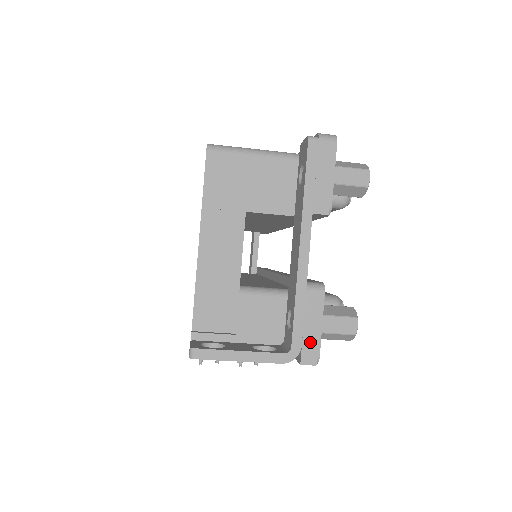
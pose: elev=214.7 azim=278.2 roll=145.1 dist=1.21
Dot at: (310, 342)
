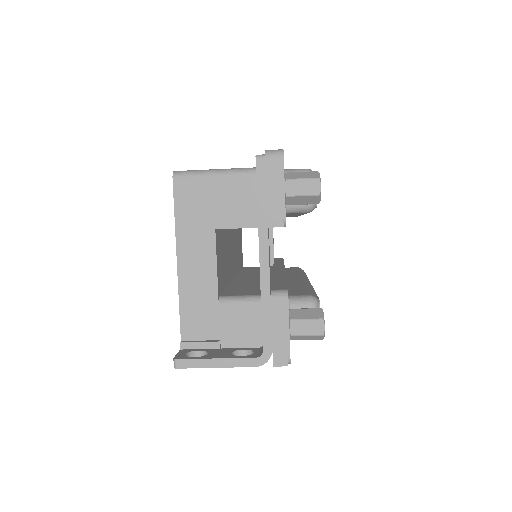
Dot at: (280, 345)
